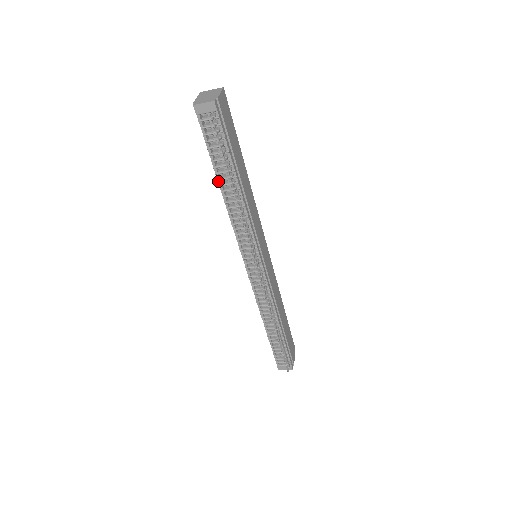
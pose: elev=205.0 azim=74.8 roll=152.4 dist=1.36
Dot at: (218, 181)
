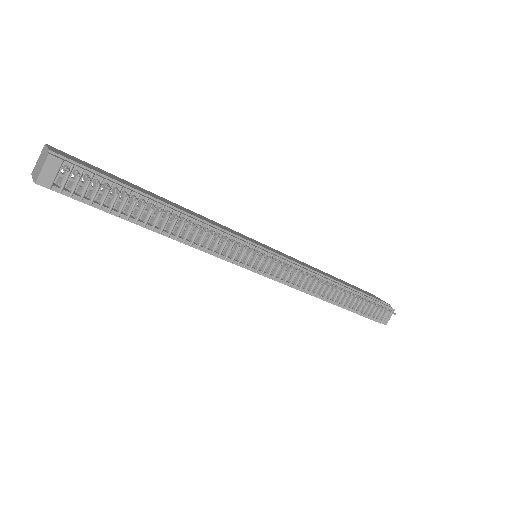
Dot at: (146, 227)
